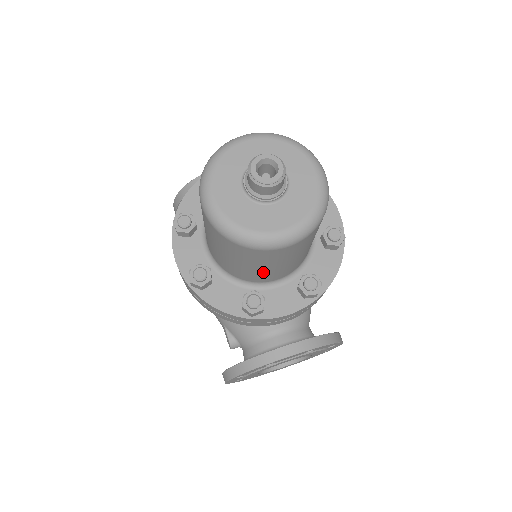
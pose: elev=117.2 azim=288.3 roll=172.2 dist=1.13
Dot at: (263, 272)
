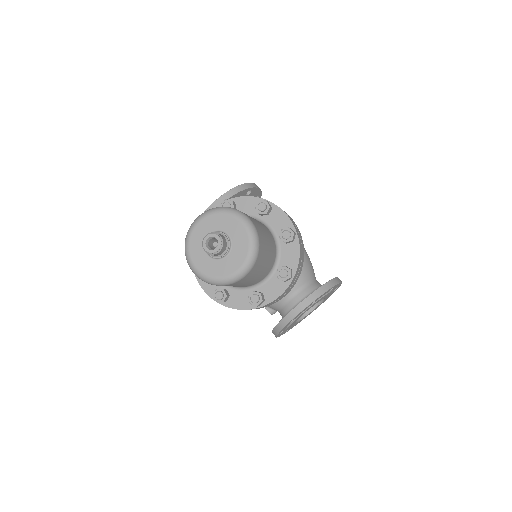
Dot at: (249, 283)
